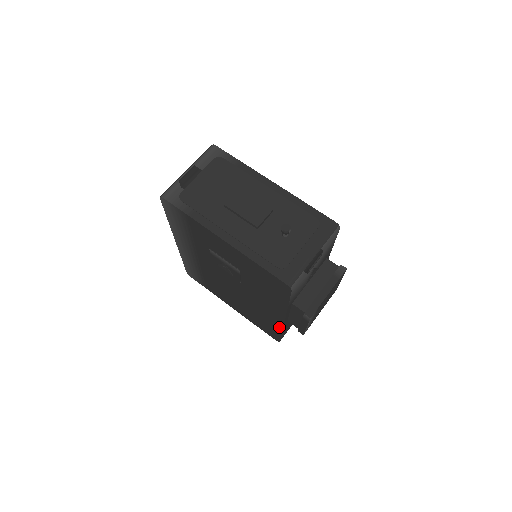
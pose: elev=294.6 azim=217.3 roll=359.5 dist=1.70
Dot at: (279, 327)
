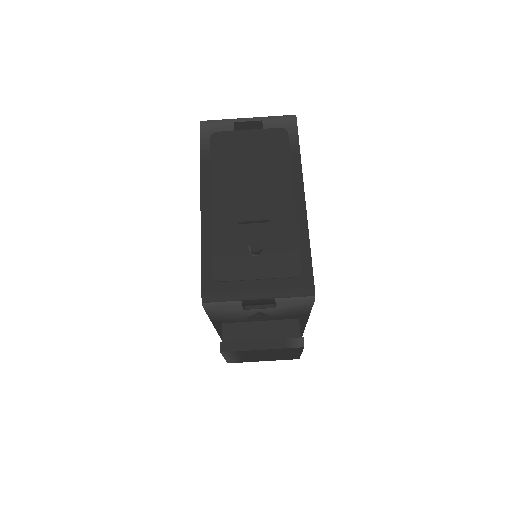
Dot at: occluded
